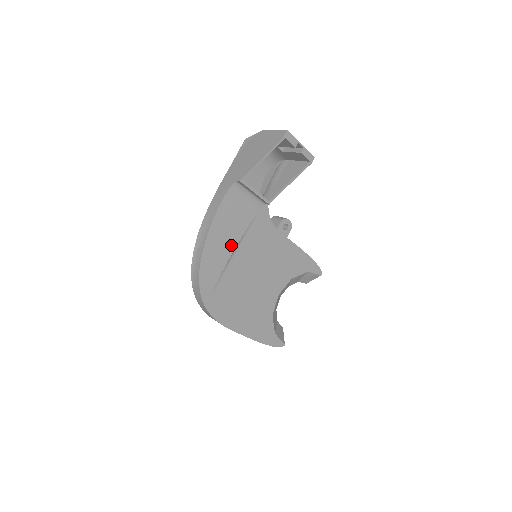
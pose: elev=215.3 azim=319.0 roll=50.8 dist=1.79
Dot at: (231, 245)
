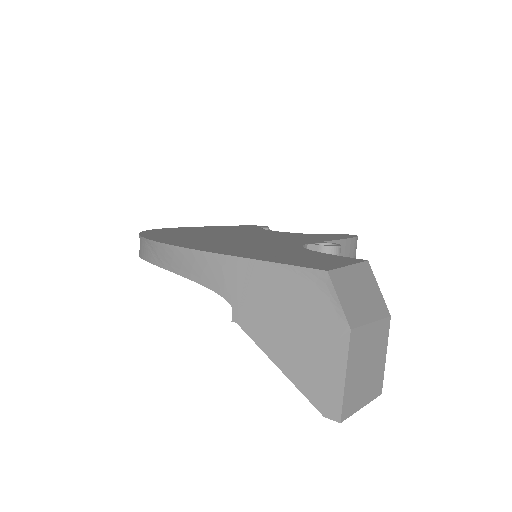
Dot at: occluded
